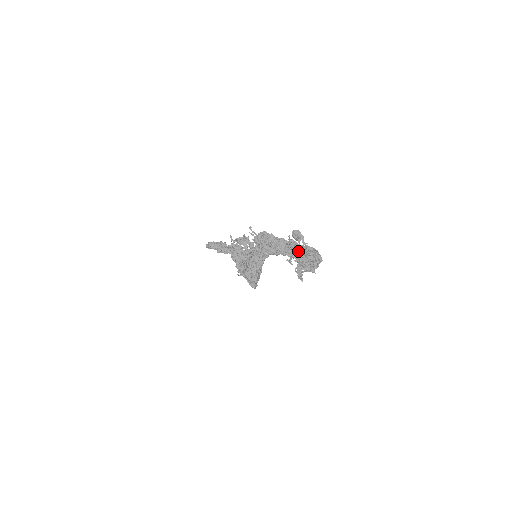
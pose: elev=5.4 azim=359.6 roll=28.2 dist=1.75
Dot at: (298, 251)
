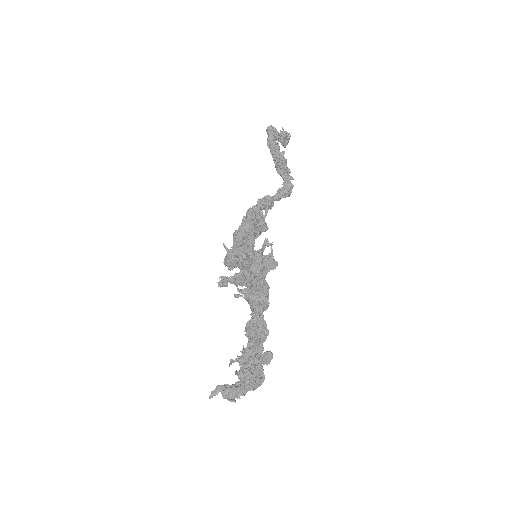
Dot at: (244, 374)
